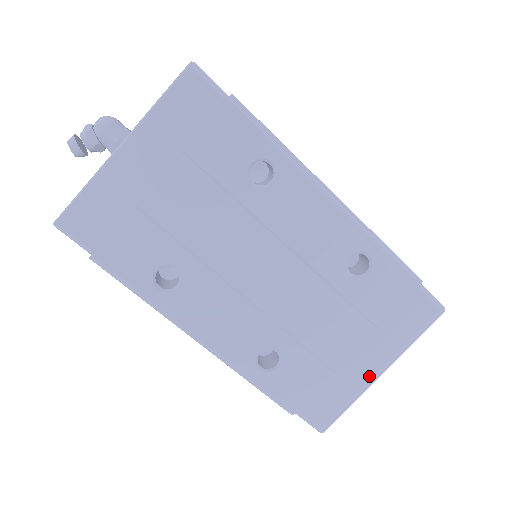
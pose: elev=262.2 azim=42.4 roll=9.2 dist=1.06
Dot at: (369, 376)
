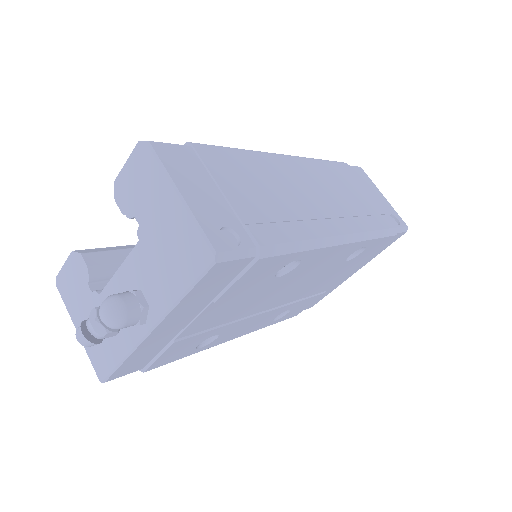
Dot at: (346, 278)
